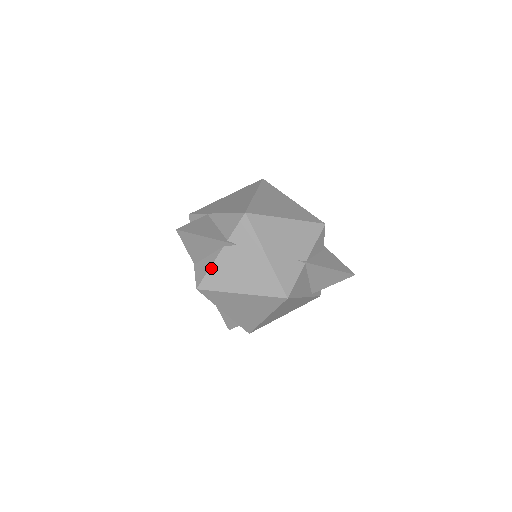
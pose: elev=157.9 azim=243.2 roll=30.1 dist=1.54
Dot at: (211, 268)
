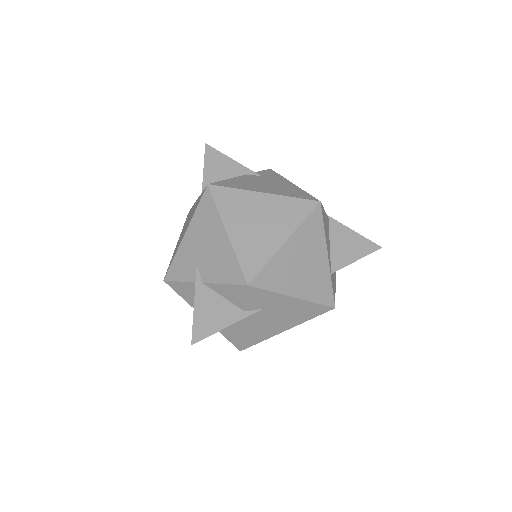
Dot at: (229, 179)
